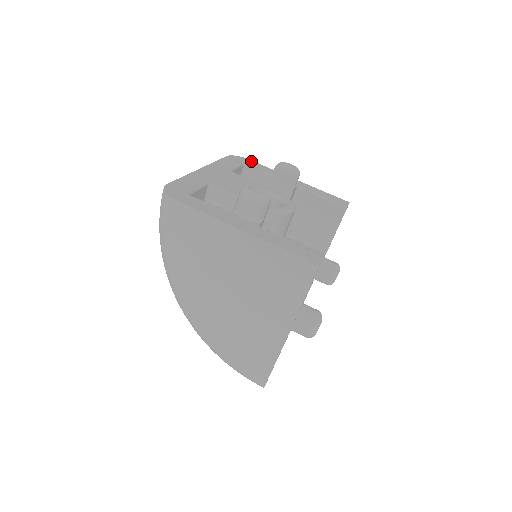
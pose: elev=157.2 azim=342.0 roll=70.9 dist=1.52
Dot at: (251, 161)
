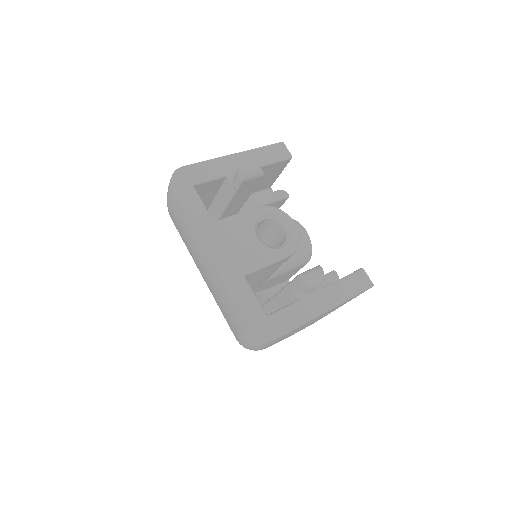
Dot at: (187, 169)
